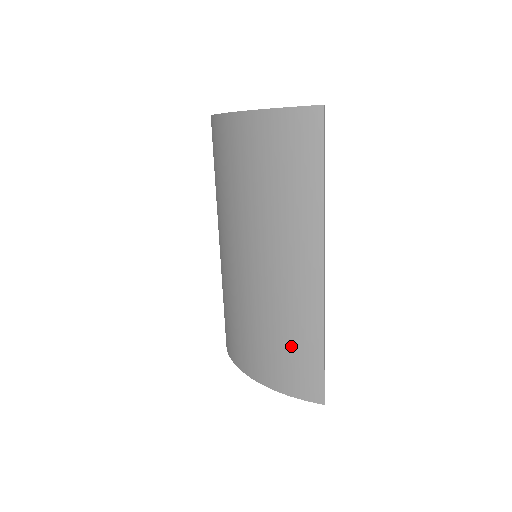
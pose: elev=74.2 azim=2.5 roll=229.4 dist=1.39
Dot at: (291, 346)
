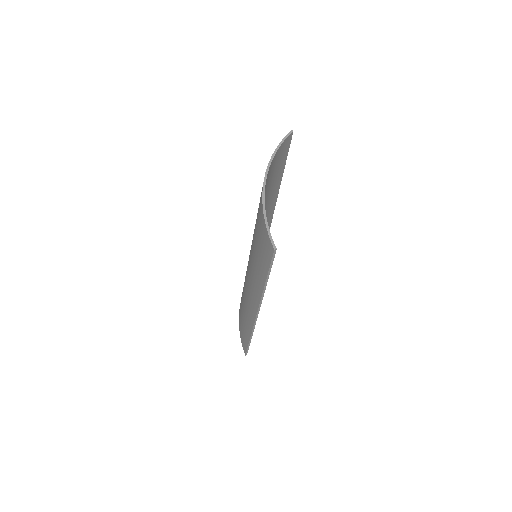
Dot at: (243, 318)
